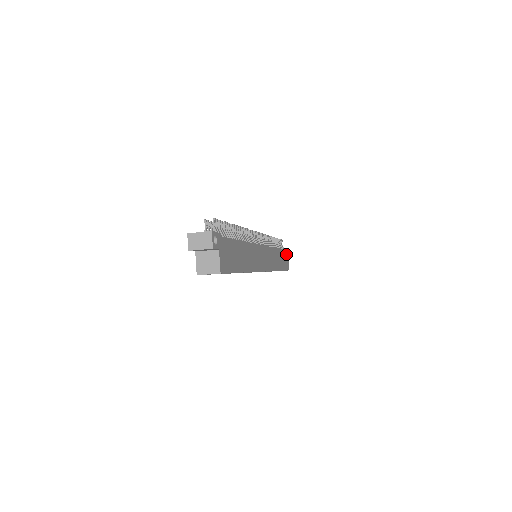
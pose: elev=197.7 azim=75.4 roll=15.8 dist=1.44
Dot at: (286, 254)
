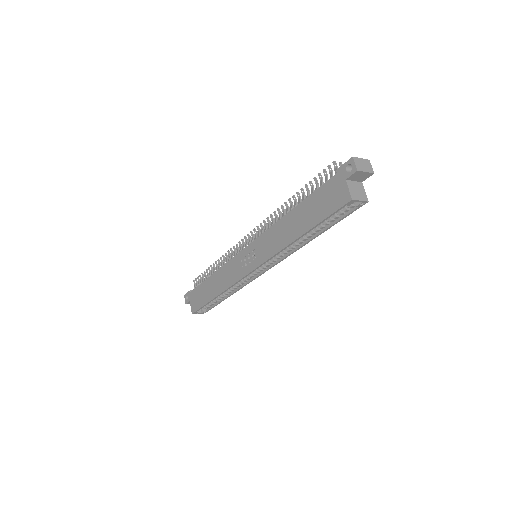
Dot at: occluded
